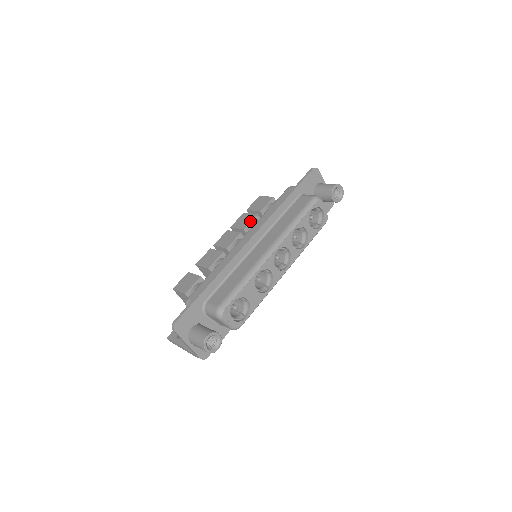
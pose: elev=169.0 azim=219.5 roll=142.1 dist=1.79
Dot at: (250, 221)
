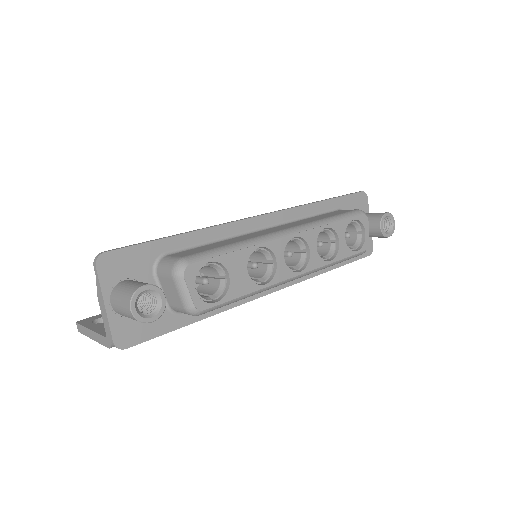
Dot at: occluded
